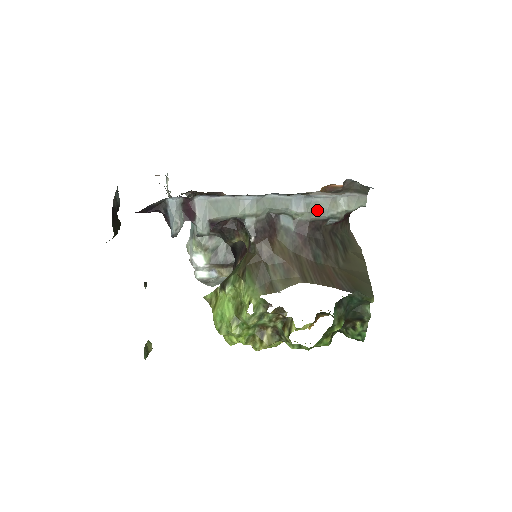
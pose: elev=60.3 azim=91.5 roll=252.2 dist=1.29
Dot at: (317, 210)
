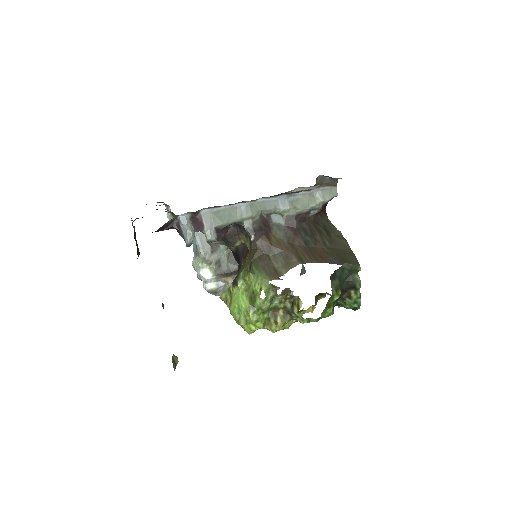
Dot at: (300, 205)
